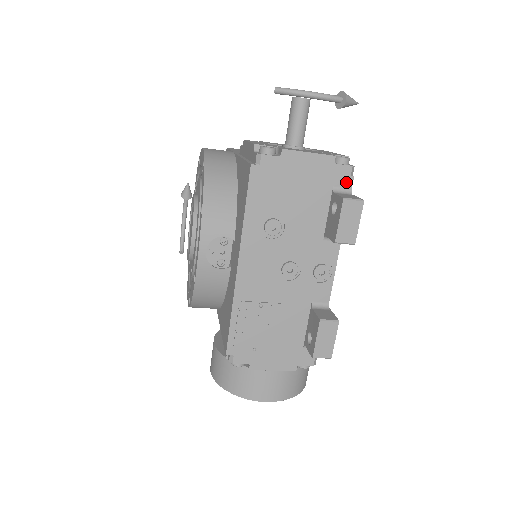
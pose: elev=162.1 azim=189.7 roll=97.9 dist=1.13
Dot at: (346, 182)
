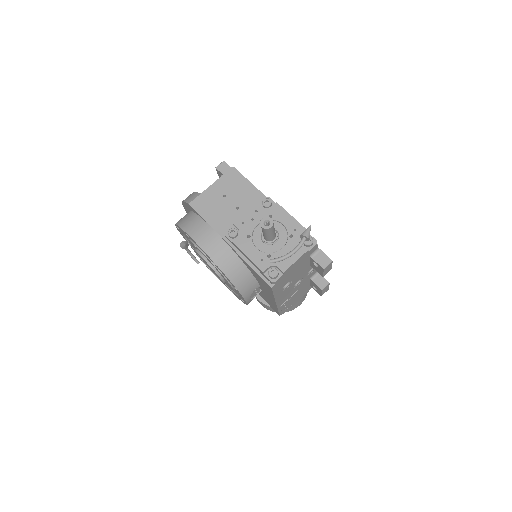
Dot at: (315, 249)
